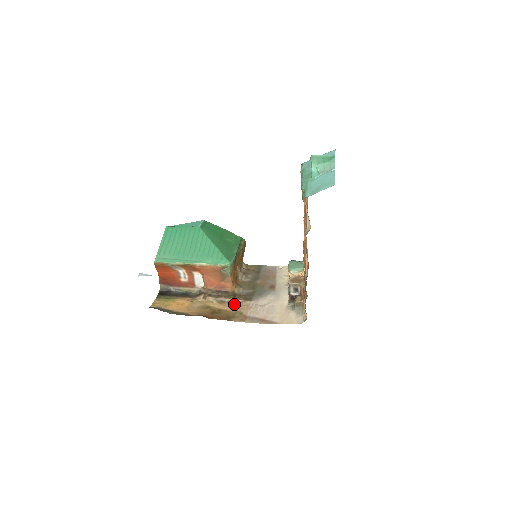
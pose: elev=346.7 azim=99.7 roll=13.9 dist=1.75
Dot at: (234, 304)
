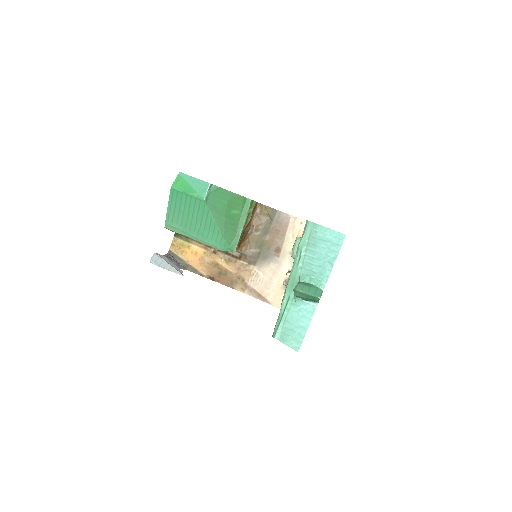
Dot at: (239, 266)
